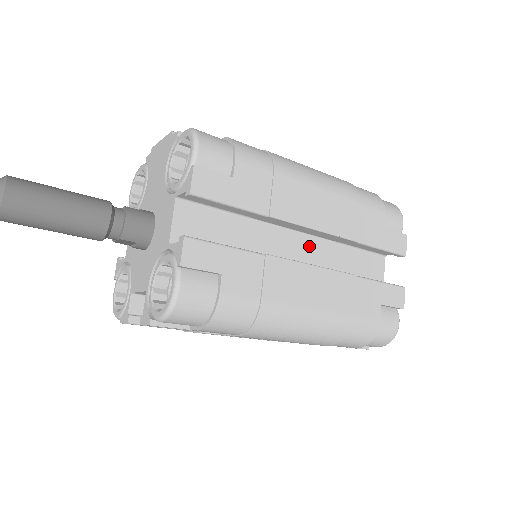
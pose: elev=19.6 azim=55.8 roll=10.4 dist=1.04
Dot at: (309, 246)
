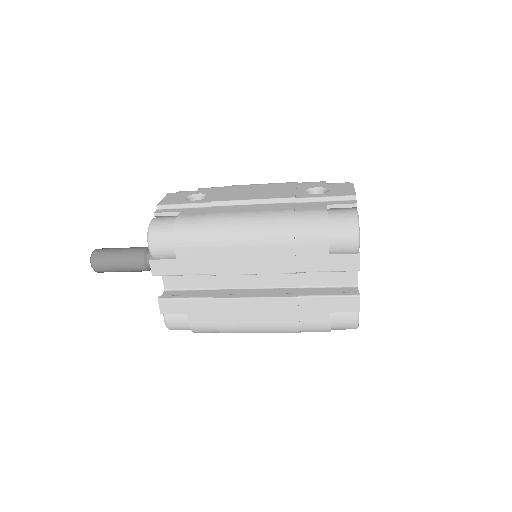
Dot at: occluded
